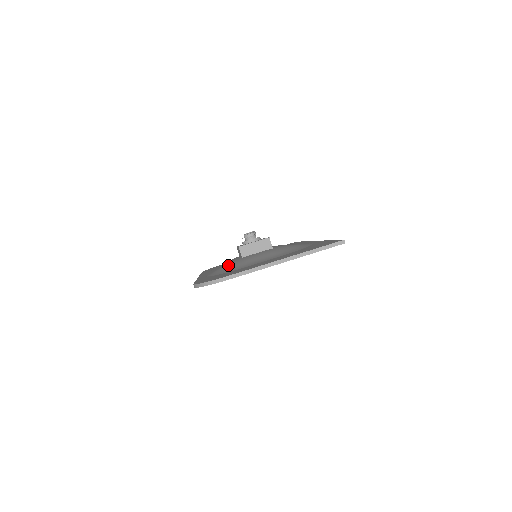
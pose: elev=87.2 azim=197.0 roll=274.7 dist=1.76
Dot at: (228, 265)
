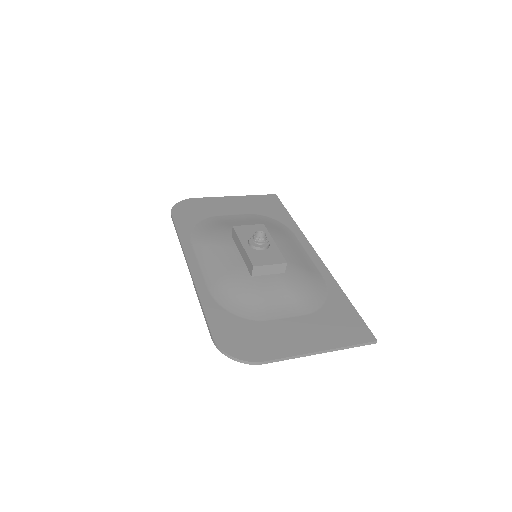
Dot at: (238, 288)
